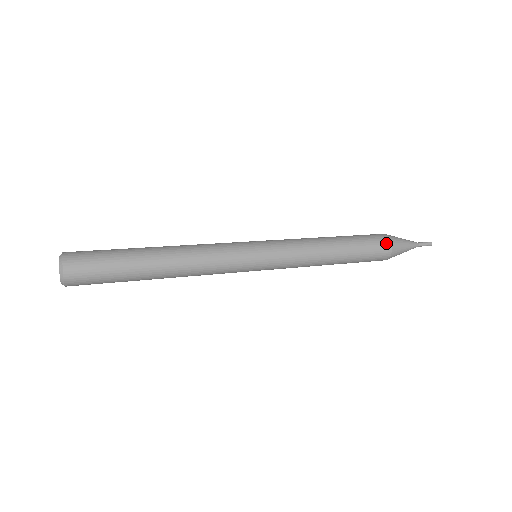
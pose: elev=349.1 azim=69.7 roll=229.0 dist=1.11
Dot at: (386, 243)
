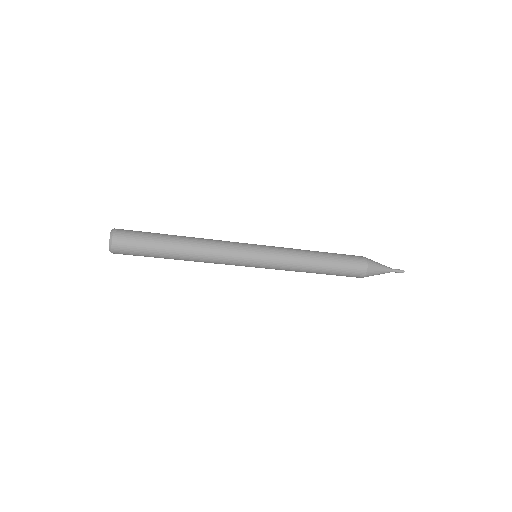
Dot at: (363, 264)
